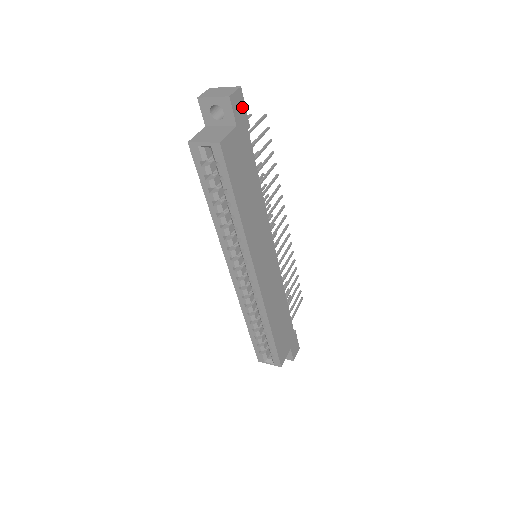
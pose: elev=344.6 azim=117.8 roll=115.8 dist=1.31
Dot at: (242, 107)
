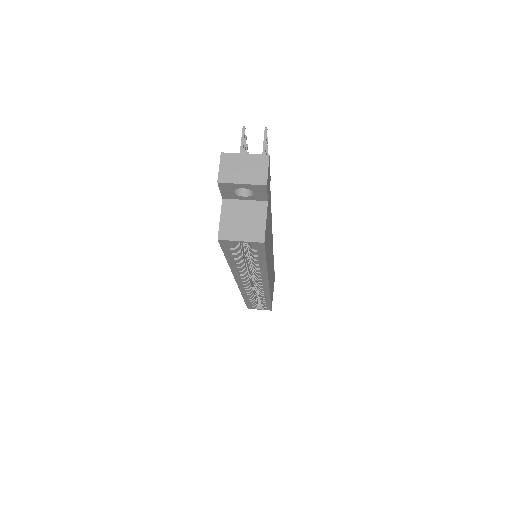
Dot at: (269, 173)
